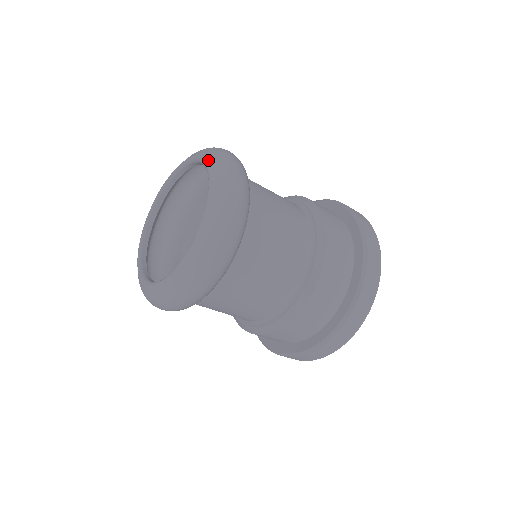
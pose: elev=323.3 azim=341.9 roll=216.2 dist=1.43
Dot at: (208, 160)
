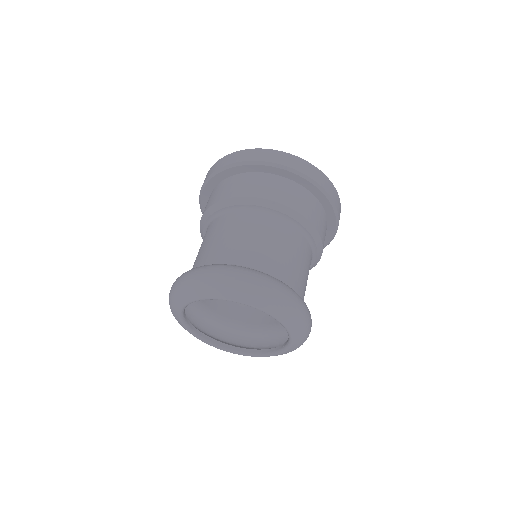
Dot at: (236, 299)
